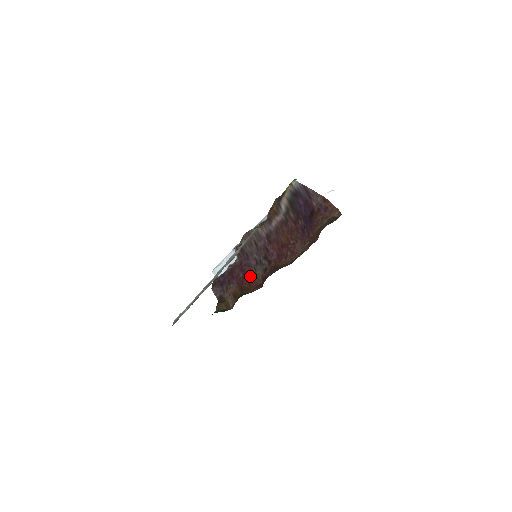
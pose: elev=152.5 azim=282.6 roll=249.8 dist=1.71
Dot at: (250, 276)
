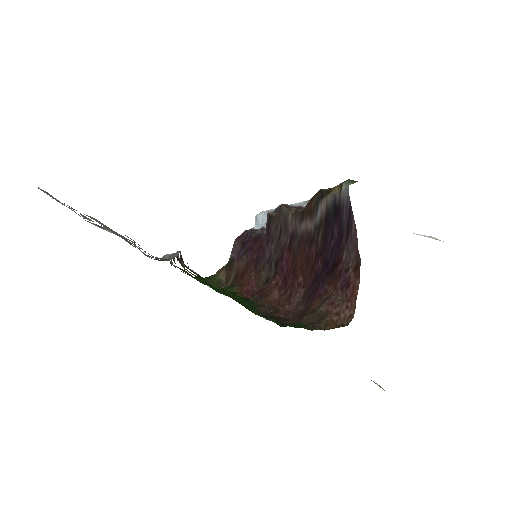
Dot at: (257, 269)
